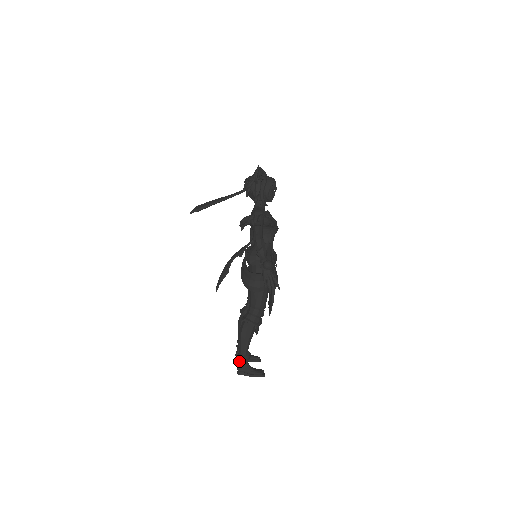
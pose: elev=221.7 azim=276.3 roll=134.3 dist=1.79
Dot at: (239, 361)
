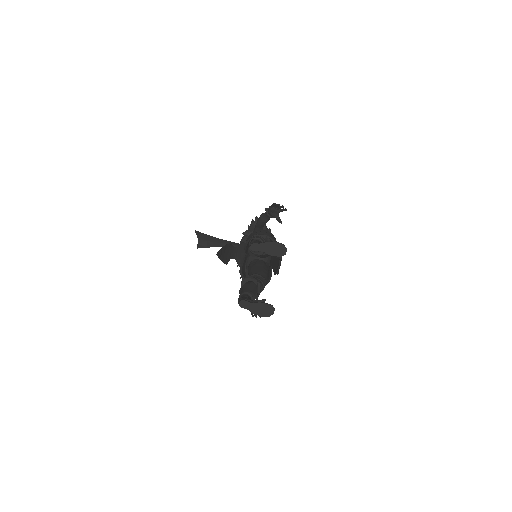
Dot at: occluded
